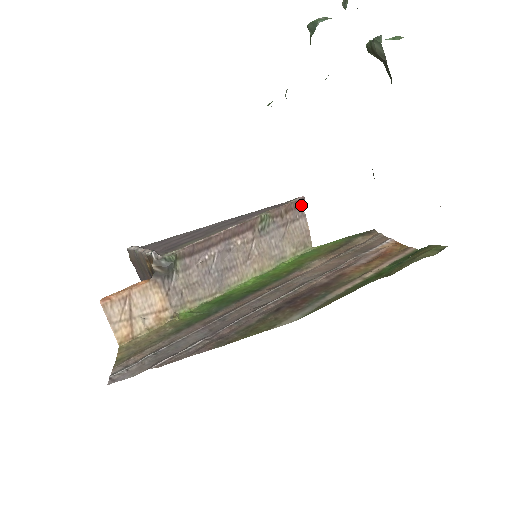
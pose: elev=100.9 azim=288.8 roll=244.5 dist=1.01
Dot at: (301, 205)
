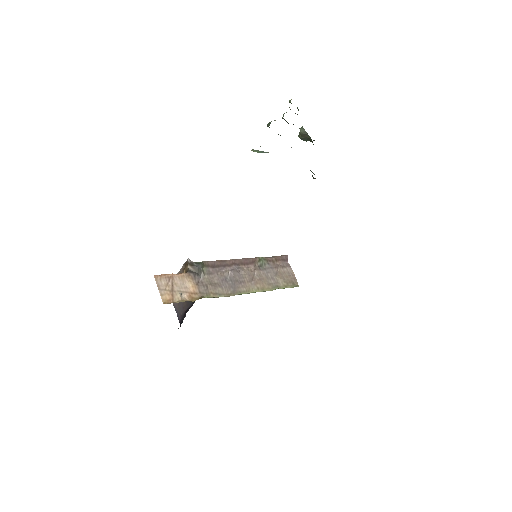
Dot at: (286, 260)
